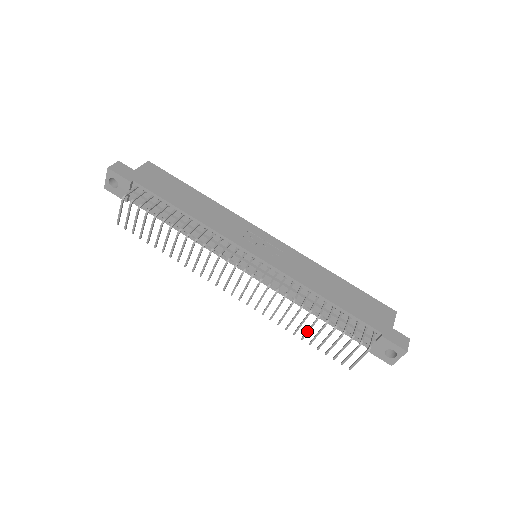
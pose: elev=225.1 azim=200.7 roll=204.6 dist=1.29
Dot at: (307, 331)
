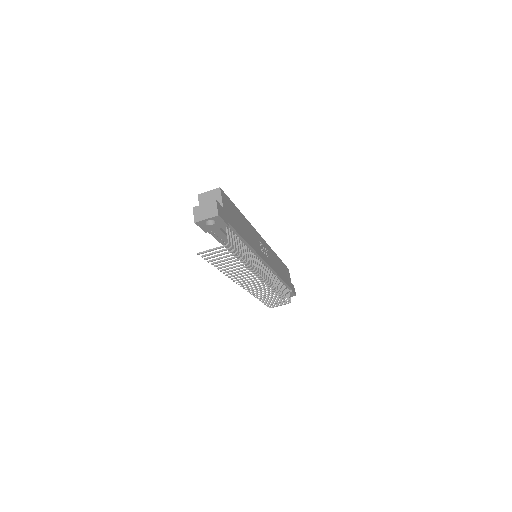
Dot at: (268, 298)
